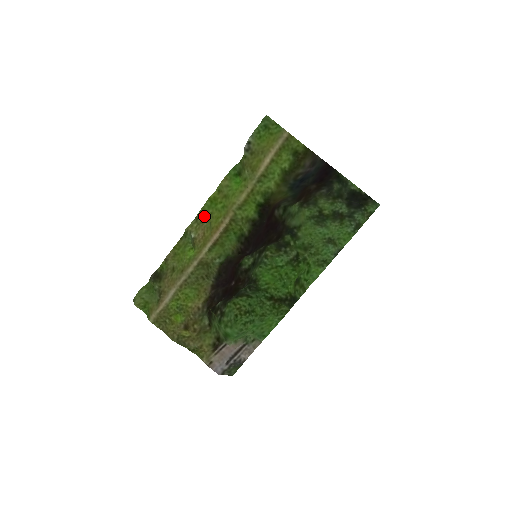
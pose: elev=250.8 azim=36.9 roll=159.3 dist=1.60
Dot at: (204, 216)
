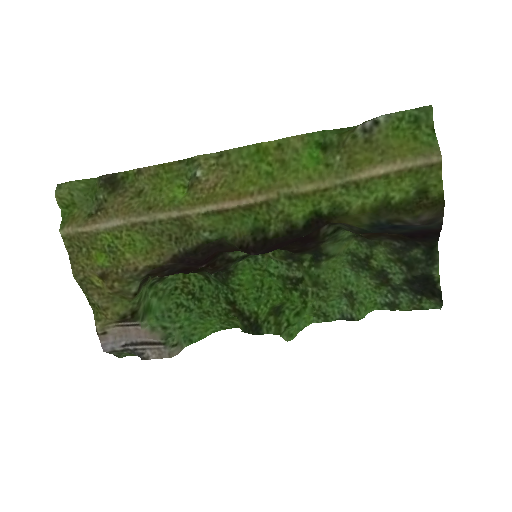
Dot at: (233, 161)
